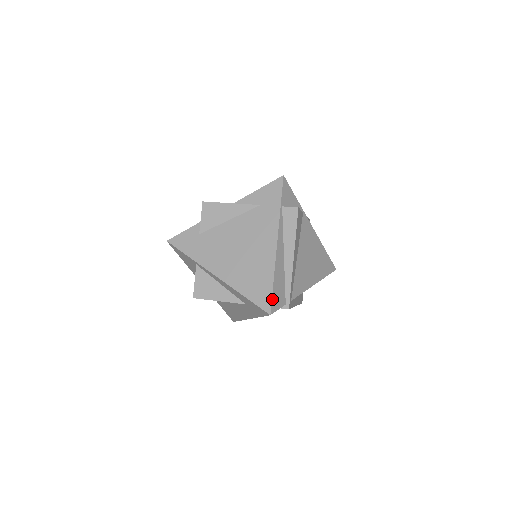
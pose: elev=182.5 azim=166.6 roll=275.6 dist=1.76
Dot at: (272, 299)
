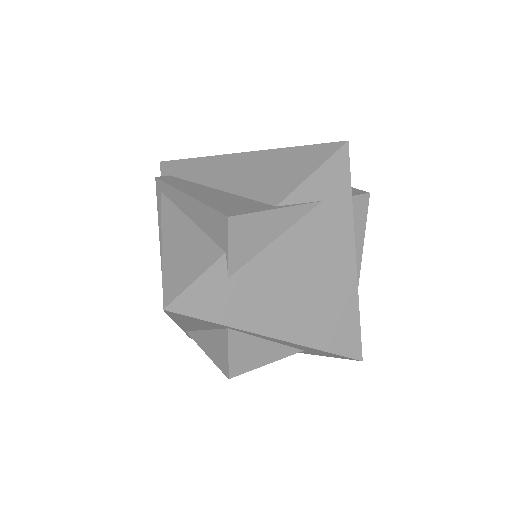
Dot at: occluded
